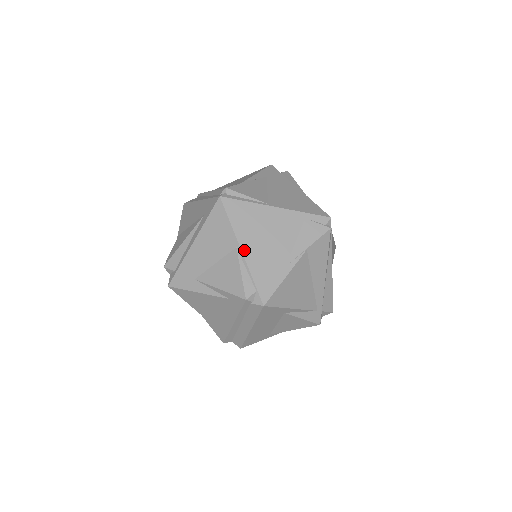
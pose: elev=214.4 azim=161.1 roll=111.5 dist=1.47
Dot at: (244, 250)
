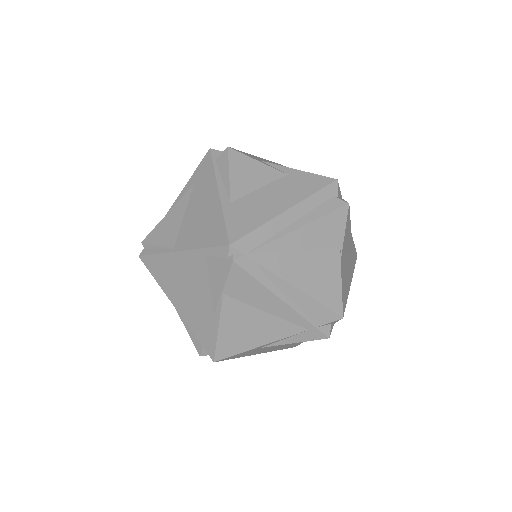
Dot at: (177, 307)
